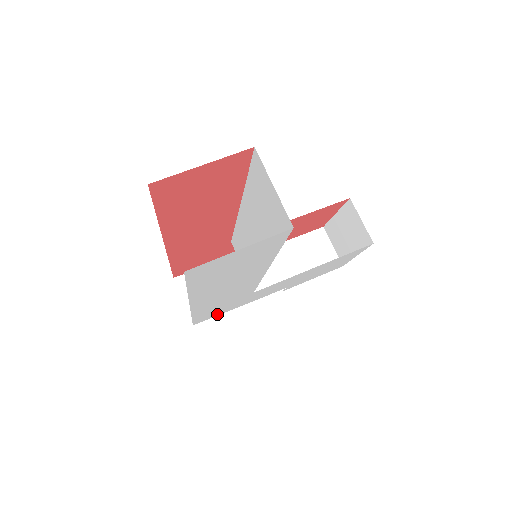
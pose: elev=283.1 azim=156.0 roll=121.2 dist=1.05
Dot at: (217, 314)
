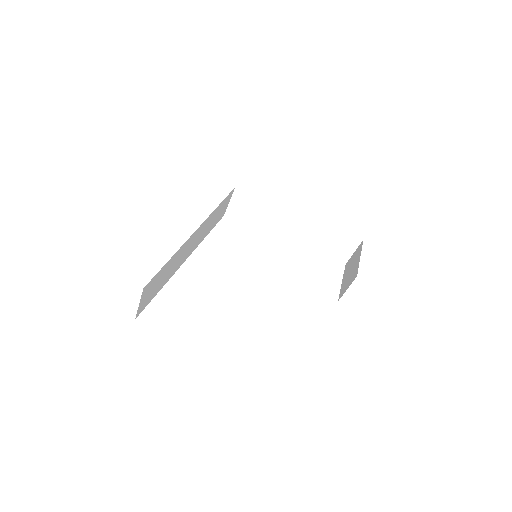
Dot at: occluded
